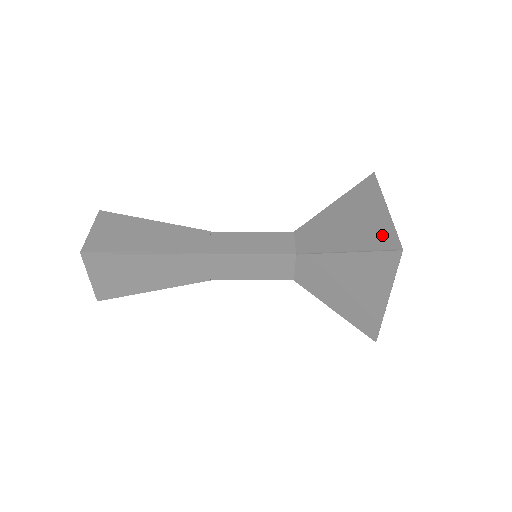
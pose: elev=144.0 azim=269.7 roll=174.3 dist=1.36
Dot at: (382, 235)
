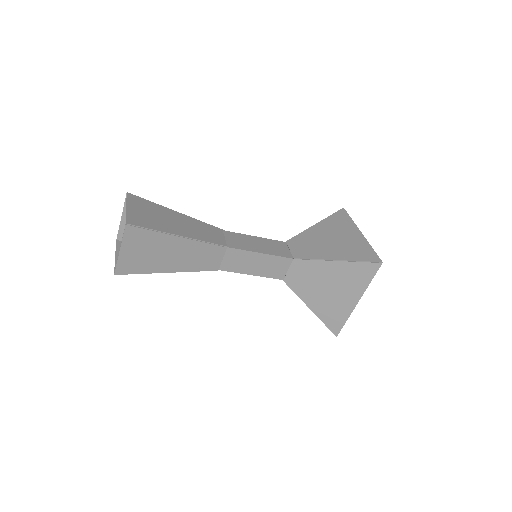
Dot at: occluded
